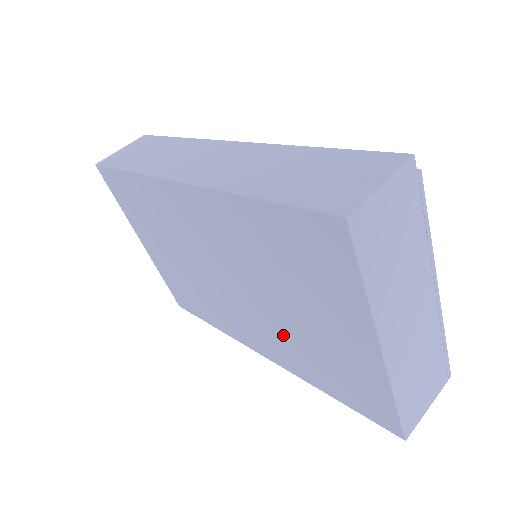
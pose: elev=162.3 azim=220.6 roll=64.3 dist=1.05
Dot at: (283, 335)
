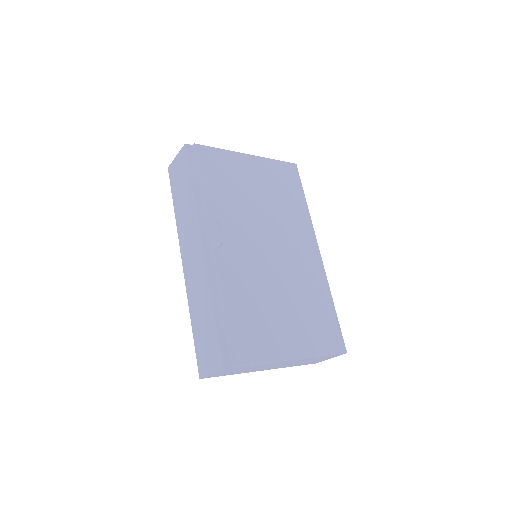
Dot at: occluded
